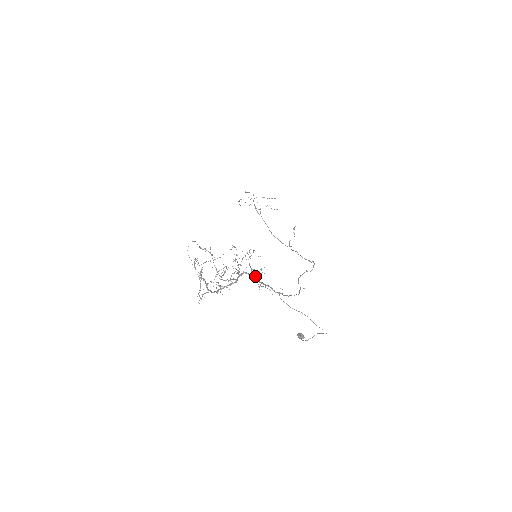
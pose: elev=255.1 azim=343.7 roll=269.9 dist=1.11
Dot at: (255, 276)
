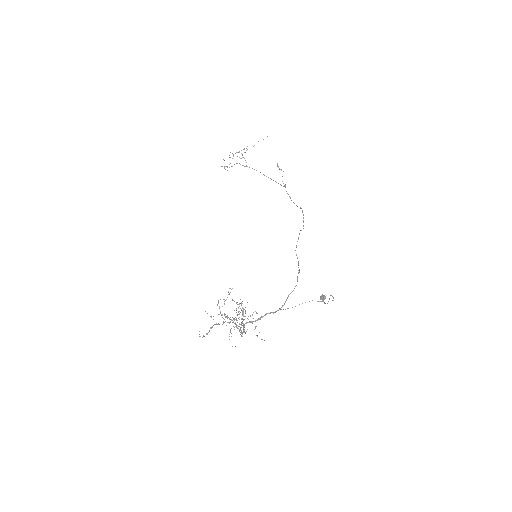
Dot at: occluded
